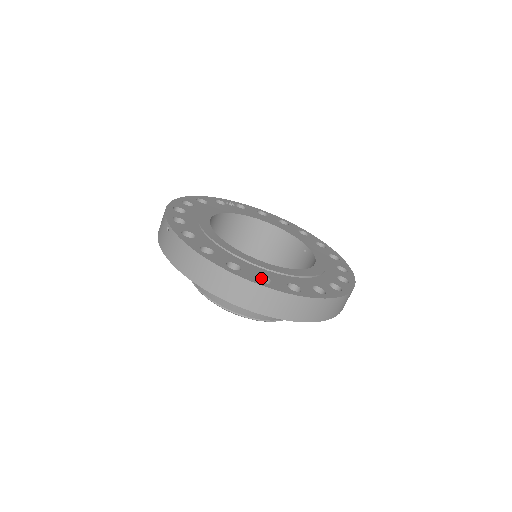
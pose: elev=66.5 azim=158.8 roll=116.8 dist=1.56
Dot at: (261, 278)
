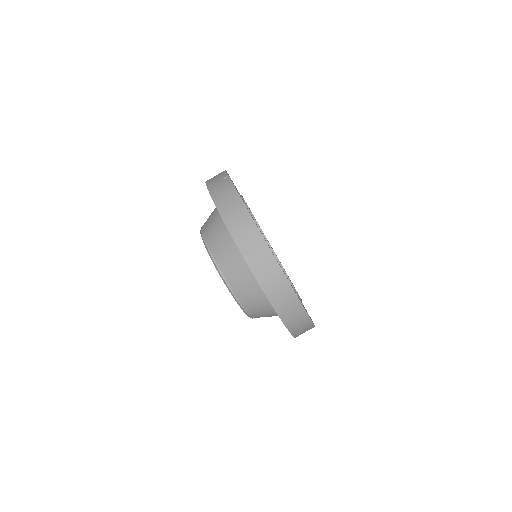
Dot at: occluded
